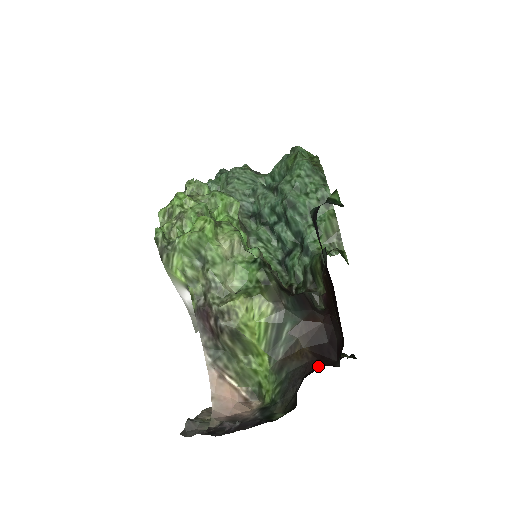
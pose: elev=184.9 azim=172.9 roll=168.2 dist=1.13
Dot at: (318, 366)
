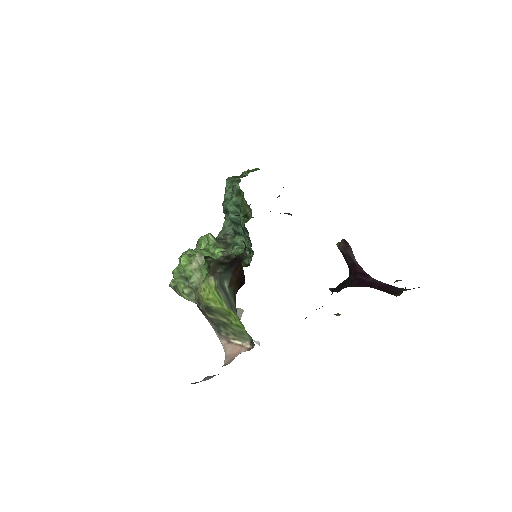
Dot at: occluded
